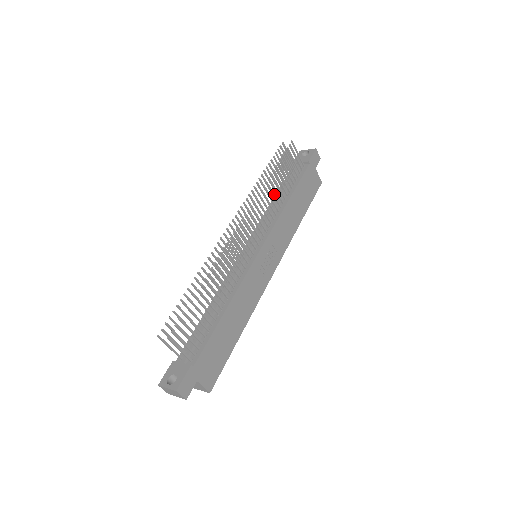
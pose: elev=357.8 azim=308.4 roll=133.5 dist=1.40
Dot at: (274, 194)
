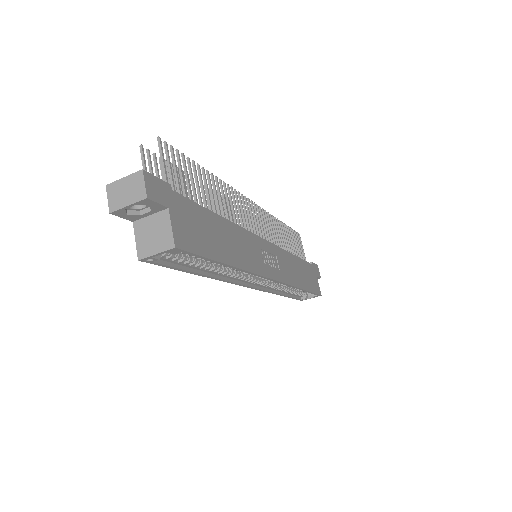
Dot at: (282, 237)
